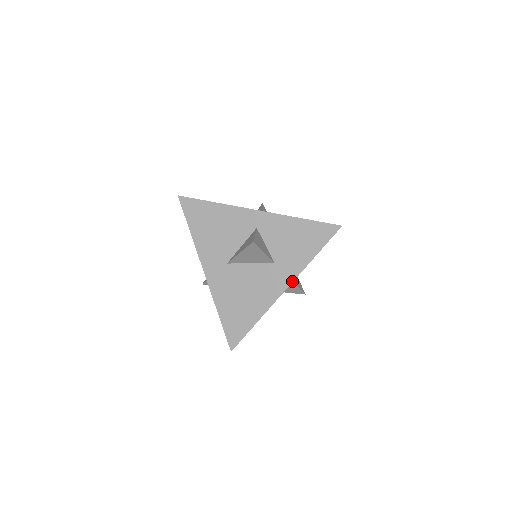
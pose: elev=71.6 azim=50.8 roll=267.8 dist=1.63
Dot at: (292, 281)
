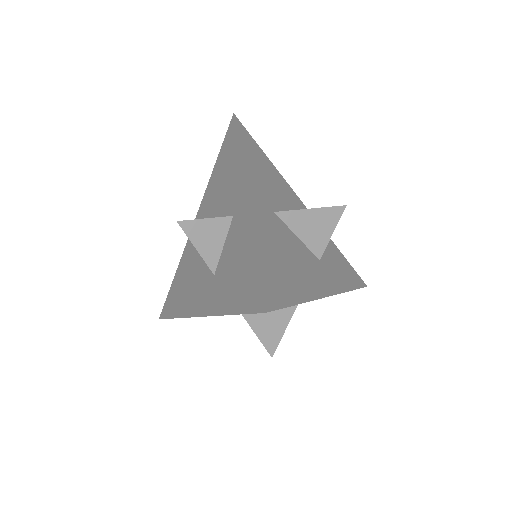
Dot at: (336, 293)
